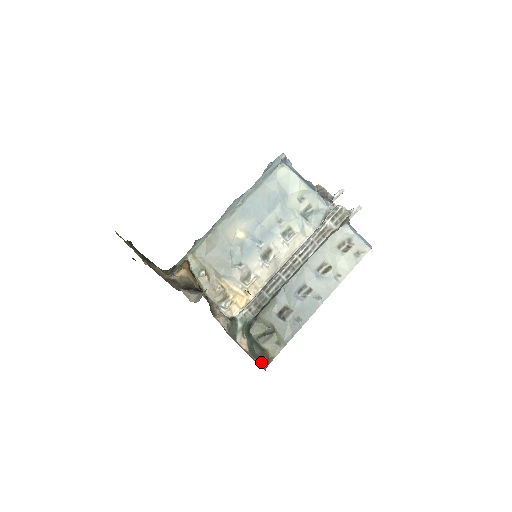
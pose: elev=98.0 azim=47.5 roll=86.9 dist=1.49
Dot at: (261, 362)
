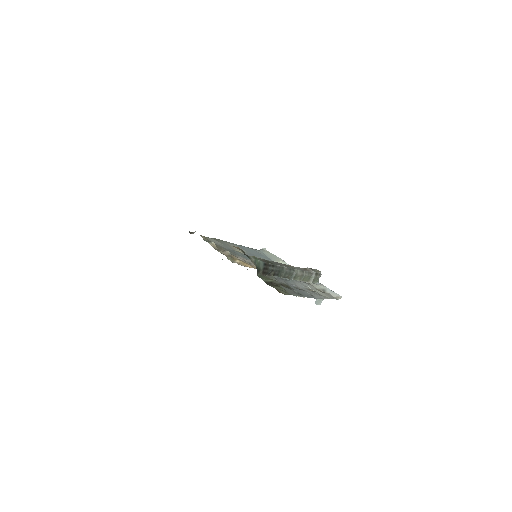
Dot at: occluded
